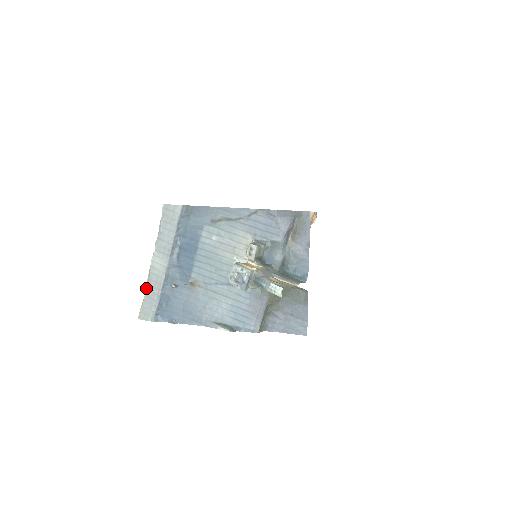
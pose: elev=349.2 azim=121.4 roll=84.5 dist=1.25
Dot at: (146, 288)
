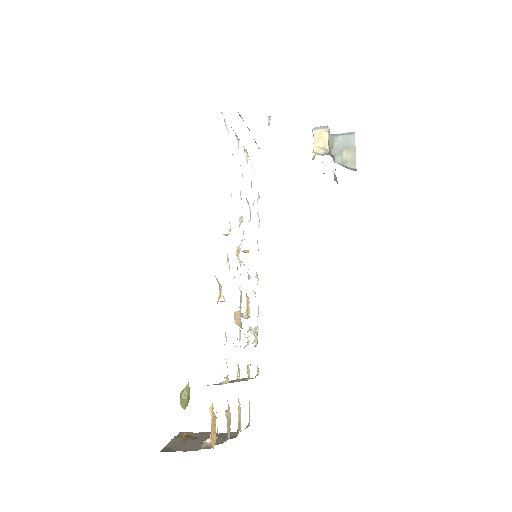
Dot at: occluded
